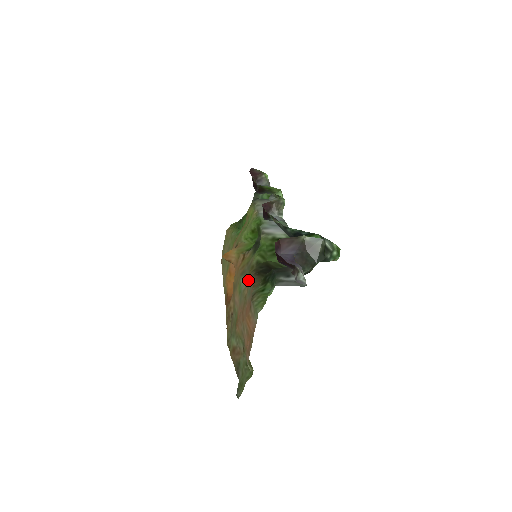
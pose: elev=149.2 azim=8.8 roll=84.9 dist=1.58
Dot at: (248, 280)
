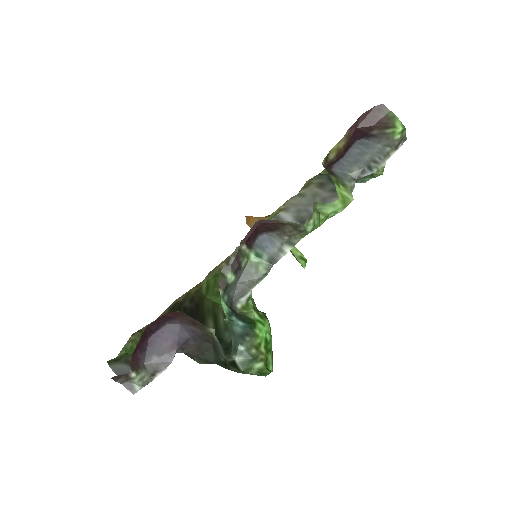
Dot at: occluded
